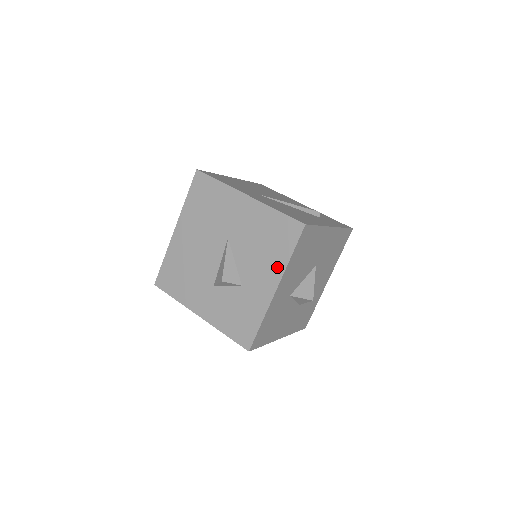
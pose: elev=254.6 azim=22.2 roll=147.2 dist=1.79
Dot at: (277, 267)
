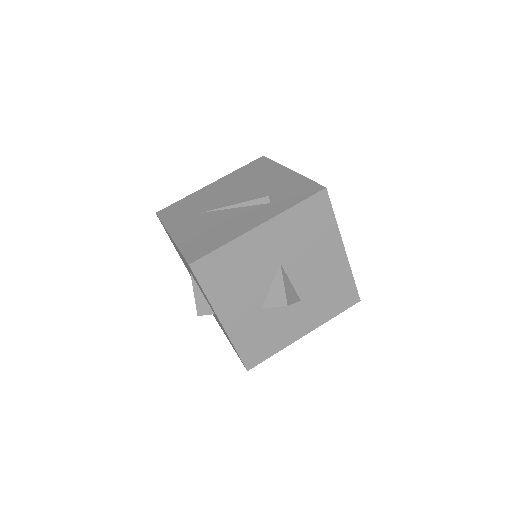
Dot at: occluded
